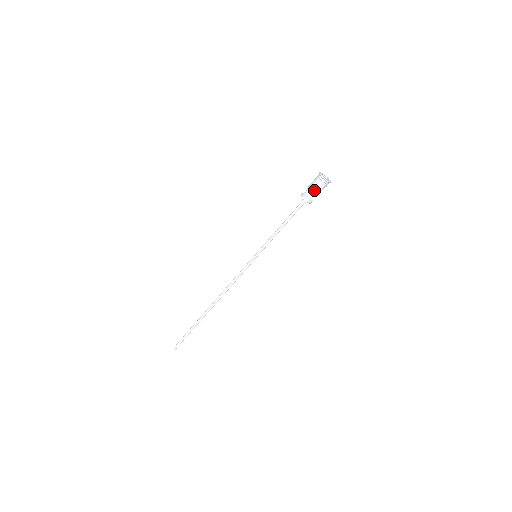
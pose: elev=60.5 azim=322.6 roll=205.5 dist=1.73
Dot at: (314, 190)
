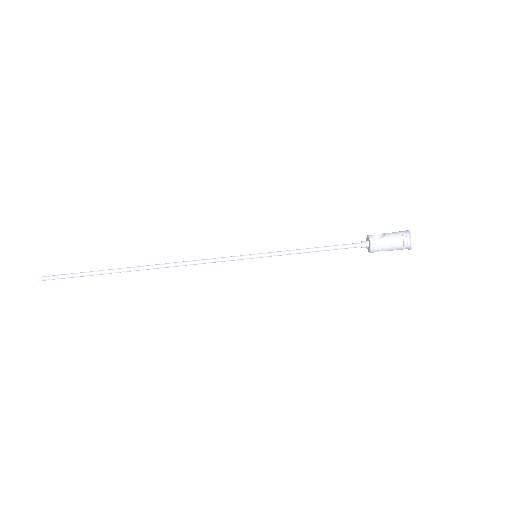
Dot at: (390, 246)
